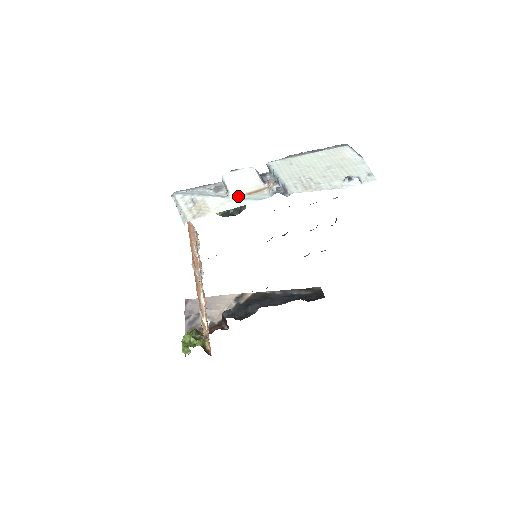
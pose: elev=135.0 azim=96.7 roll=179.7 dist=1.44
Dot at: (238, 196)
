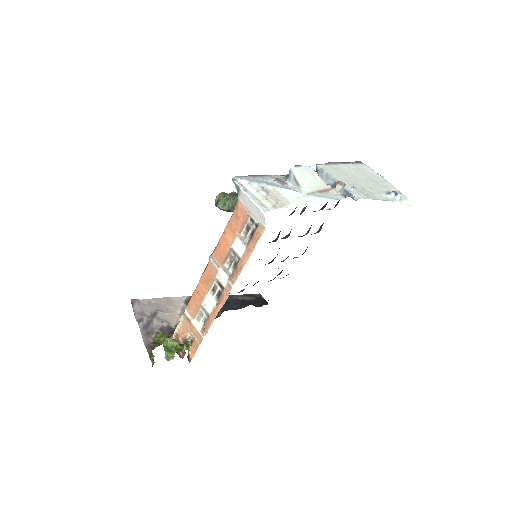
Dot at: (311, 192)
